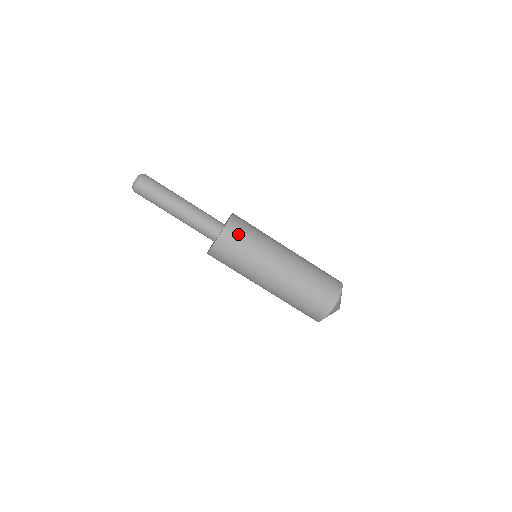
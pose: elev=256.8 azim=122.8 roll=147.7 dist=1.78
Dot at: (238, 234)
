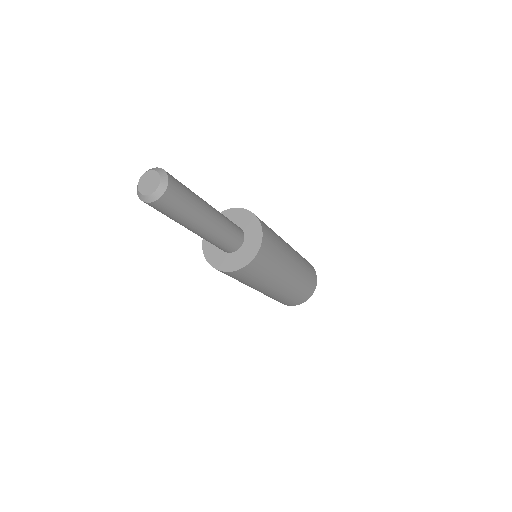
Dot at: (260, 267)
